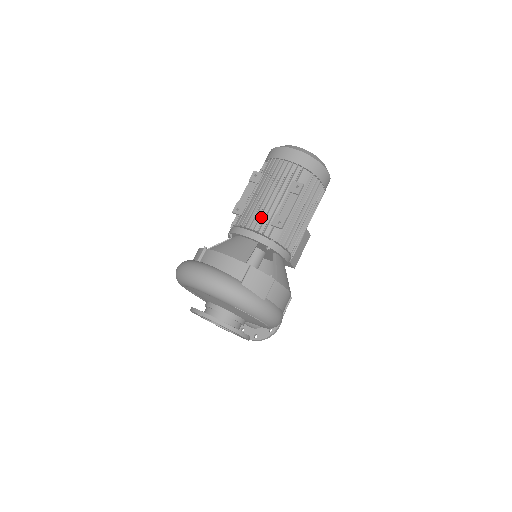
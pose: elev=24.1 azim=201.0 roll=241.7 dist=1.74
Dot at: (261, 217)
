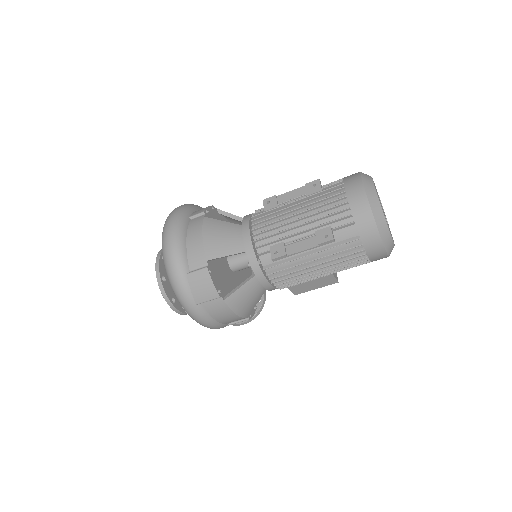
Dot at: (270, 231)
